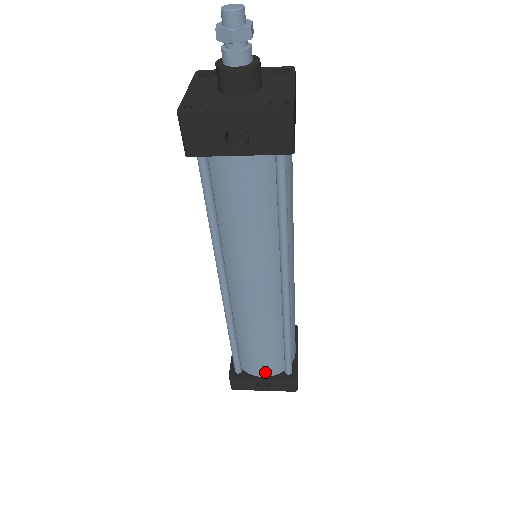
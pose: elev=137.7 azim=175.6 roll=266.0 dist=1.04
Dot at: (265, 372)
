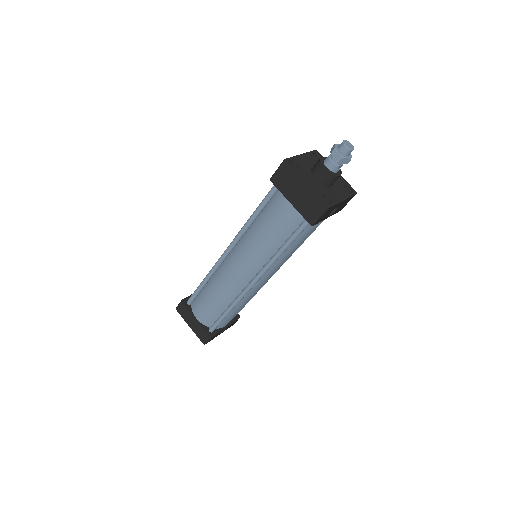
Dot at: occluded
